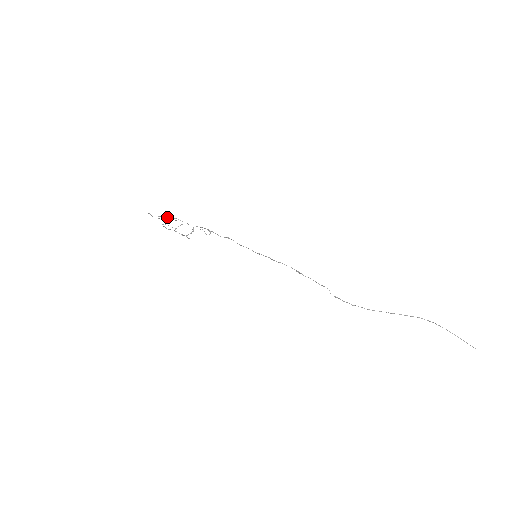
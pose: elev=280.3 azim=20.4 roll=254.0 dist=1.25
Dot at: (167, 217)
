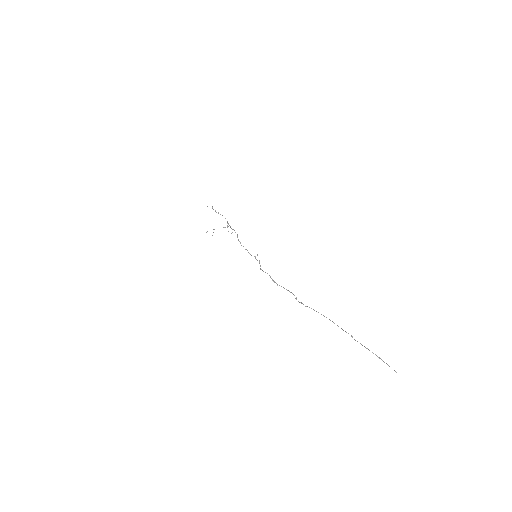
Dot at: occluded
